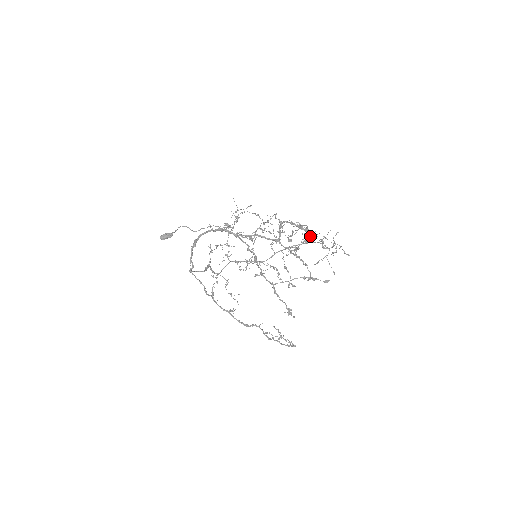
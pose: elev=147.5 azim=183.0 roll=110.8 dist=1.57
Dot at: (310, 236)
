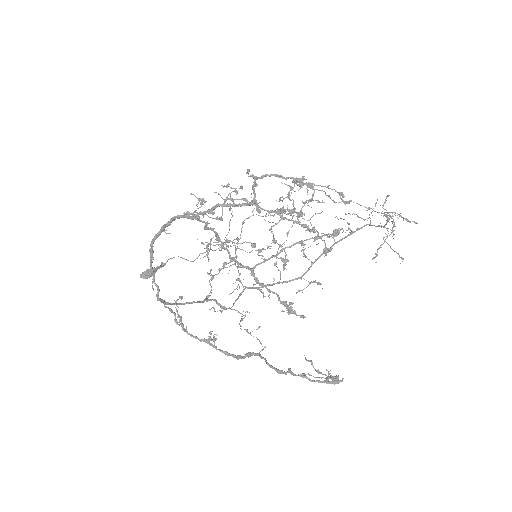
Dot at: (313, 188)
